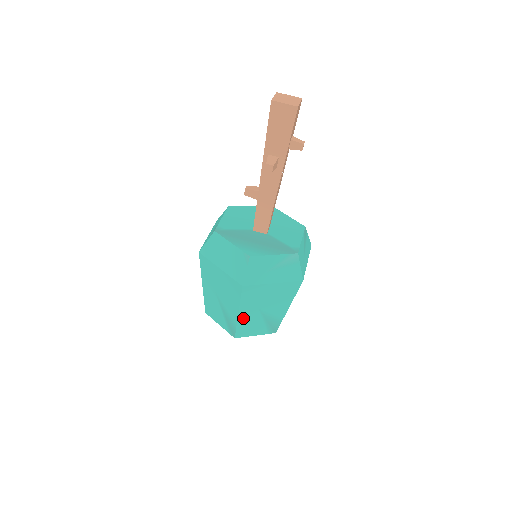
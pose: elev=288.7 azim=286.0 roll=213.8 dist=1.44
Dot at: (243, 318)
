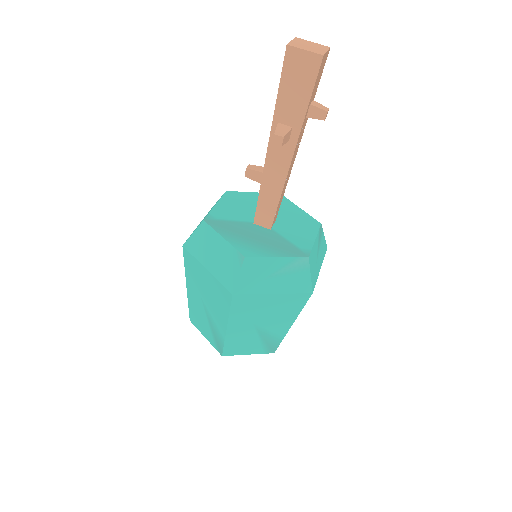
Dot at: (233, 333)
